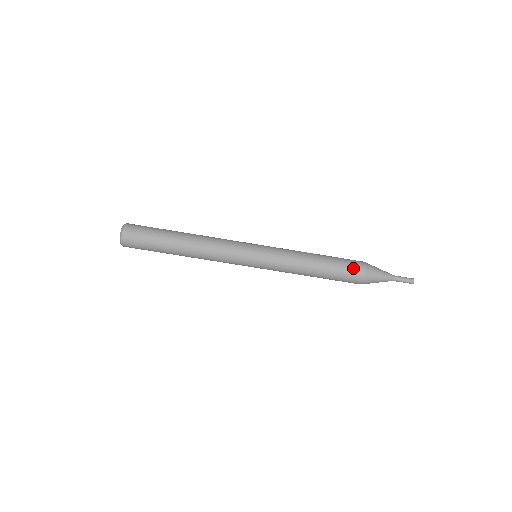
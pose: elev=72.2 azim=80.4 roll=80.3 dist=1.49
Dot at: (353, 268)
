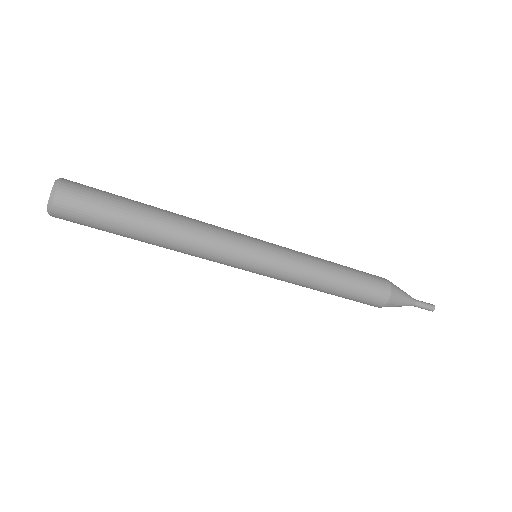
Dot at: (377, 282)
